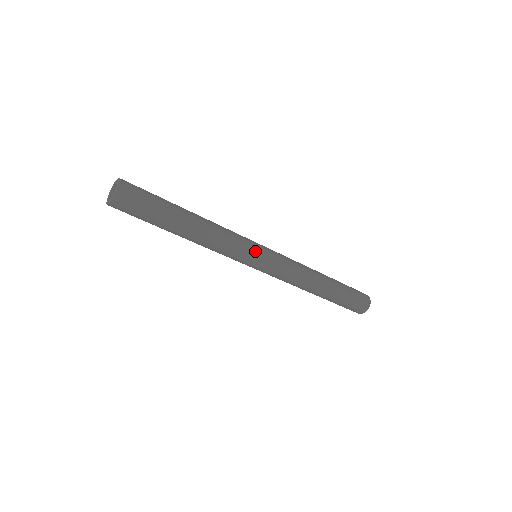
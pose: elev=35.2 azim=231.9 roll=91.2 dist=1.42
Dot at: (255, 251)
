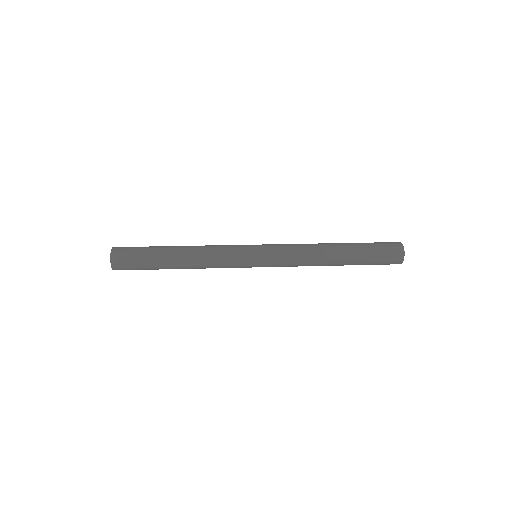
Dot at: (247, 267)
